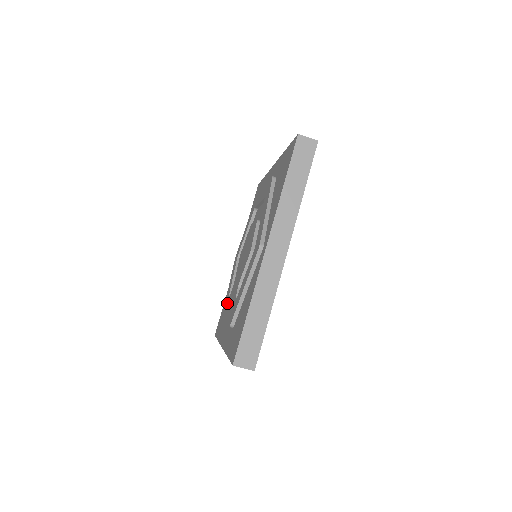
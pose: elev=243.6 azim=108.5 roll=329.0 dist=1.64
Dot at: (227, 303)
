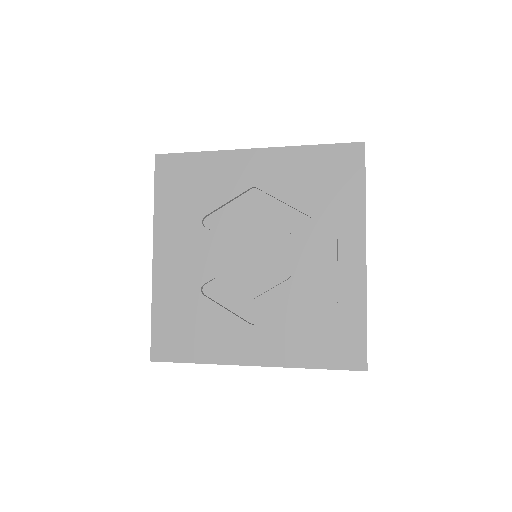
Dot at: (195, 226)
